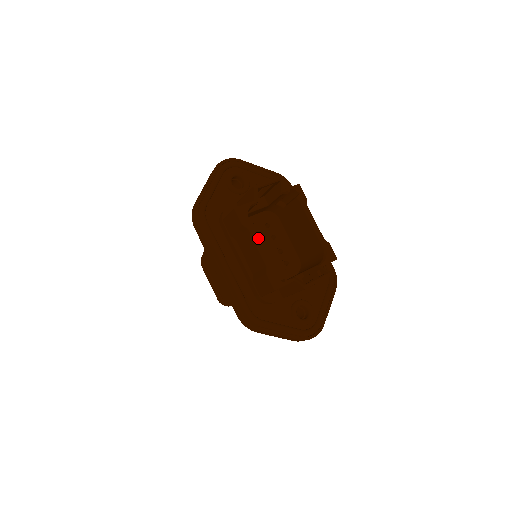
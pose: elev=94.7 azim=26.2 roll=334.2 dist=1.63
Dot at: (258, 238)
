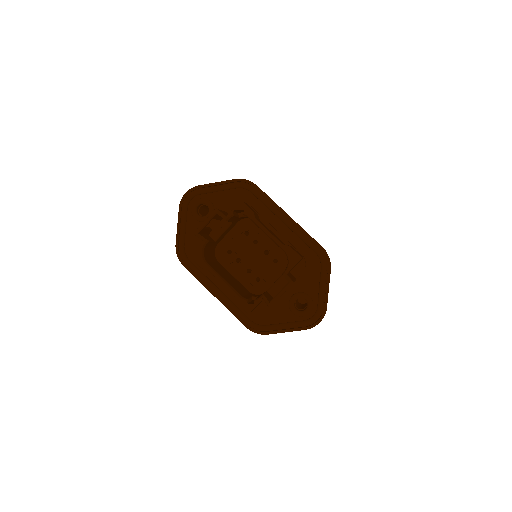
Dot at: (242, 250)
